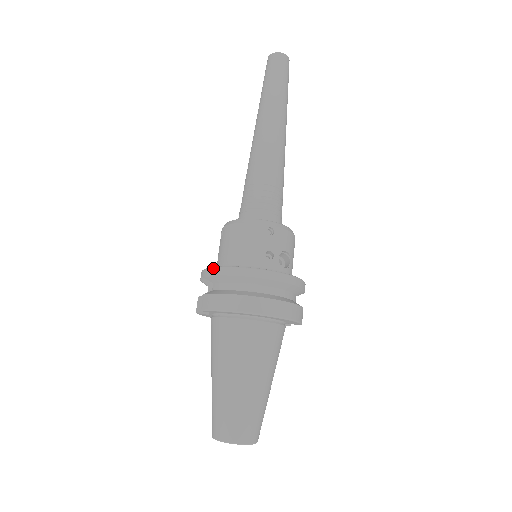
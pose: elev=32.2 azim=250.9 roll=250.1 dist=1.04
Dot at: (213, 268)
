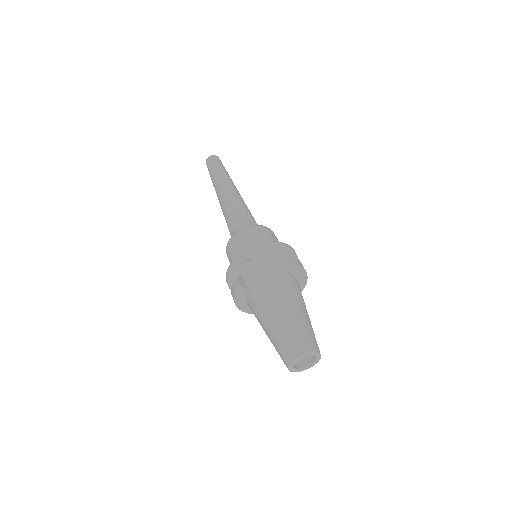
Dot at: (253, 246)
